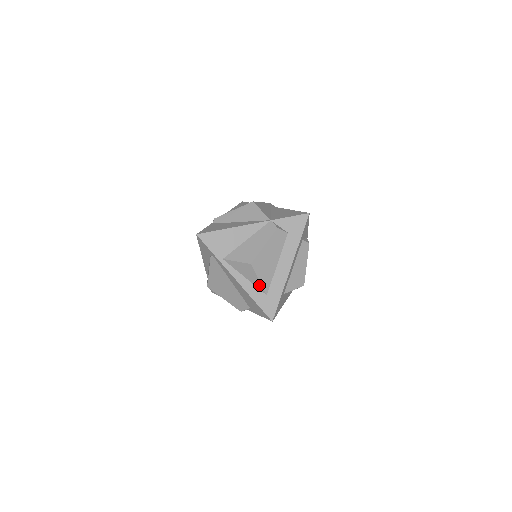
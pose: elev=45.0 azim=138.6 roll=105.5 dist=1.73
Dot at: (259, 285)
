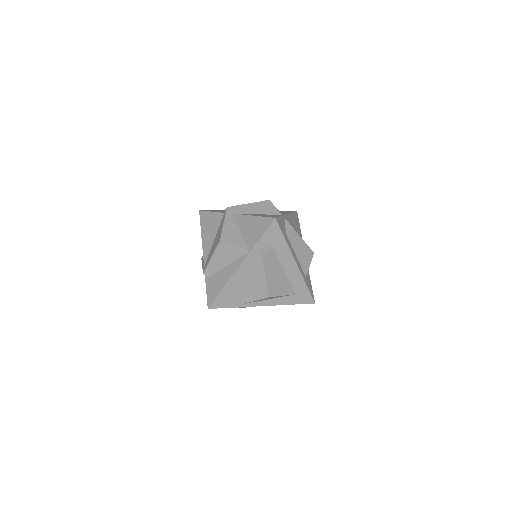
Dot at: (285, 296)
